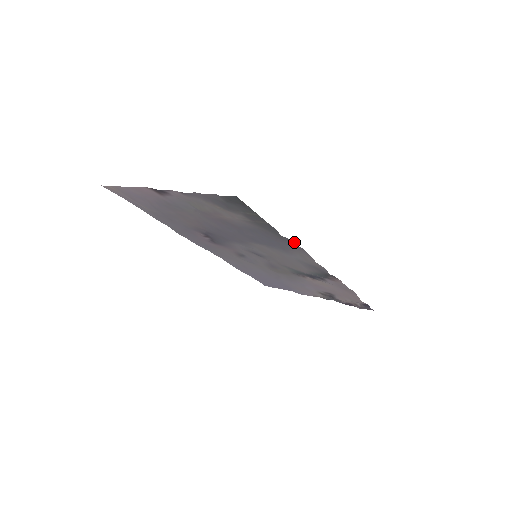
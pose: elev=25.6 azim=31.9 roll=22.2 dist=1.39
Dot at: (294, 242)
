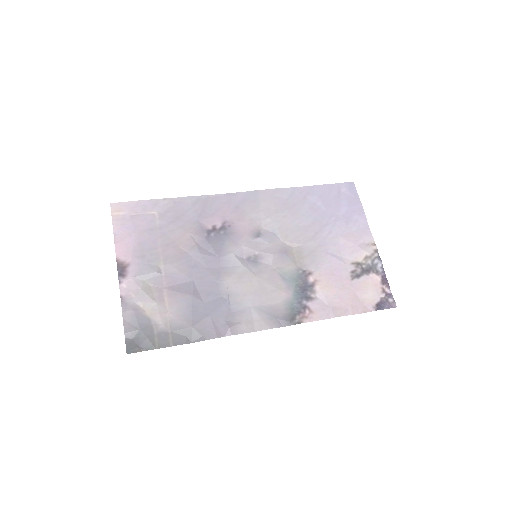
Dot at: (215, 337)
